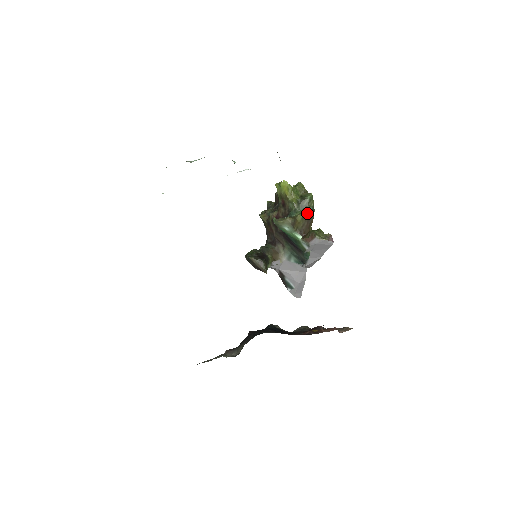
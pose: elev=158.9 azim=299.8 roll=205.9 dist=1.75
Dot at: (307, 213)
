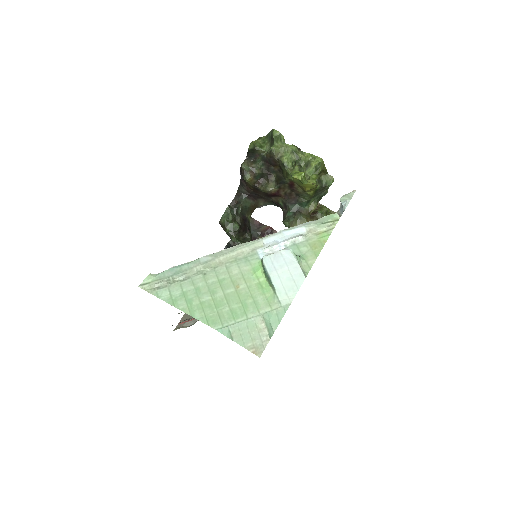
Dot at: occluded
